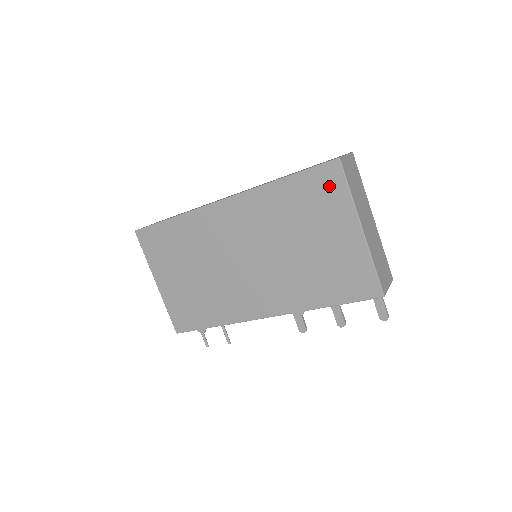
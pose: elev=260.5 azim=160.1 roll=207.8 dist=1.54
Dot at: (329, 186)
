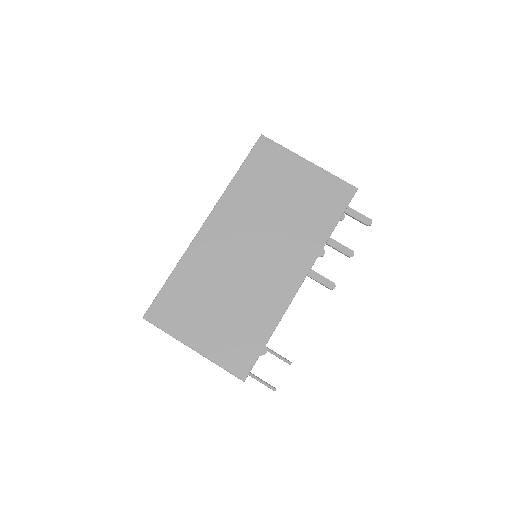
Dot at: (269, 154)
